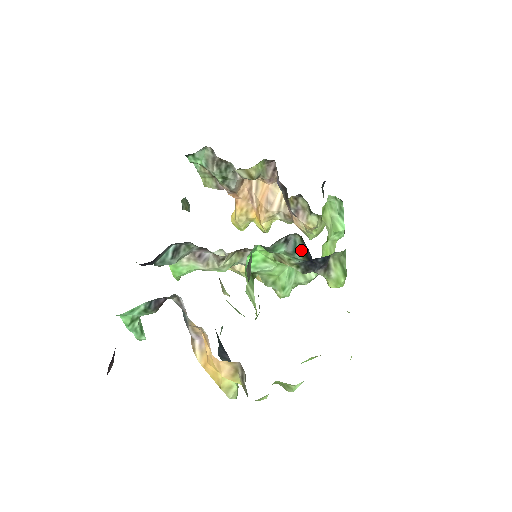
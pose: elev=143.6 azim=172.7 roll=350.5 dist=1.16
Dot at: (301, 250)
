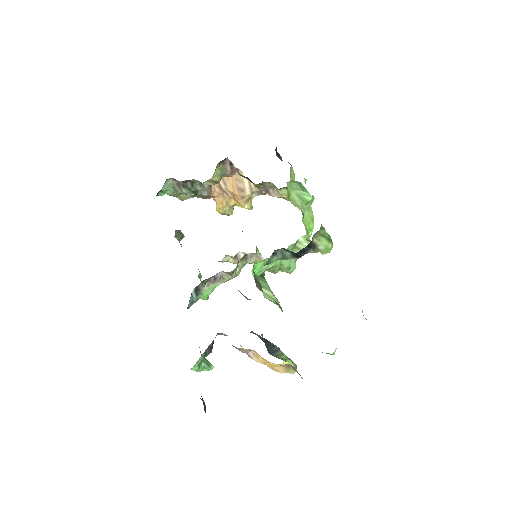
Dot at: (288, 254)
